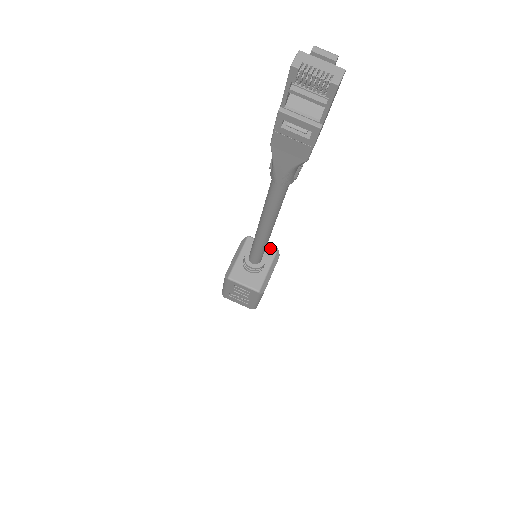
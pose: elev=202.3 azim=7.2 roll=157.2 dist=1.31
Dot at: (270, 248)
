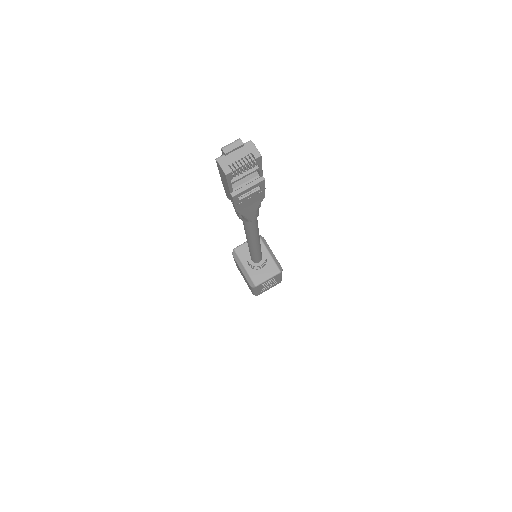
Dot at: occluded
